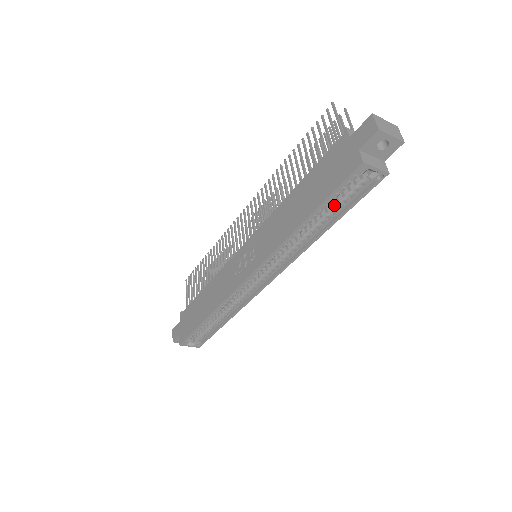
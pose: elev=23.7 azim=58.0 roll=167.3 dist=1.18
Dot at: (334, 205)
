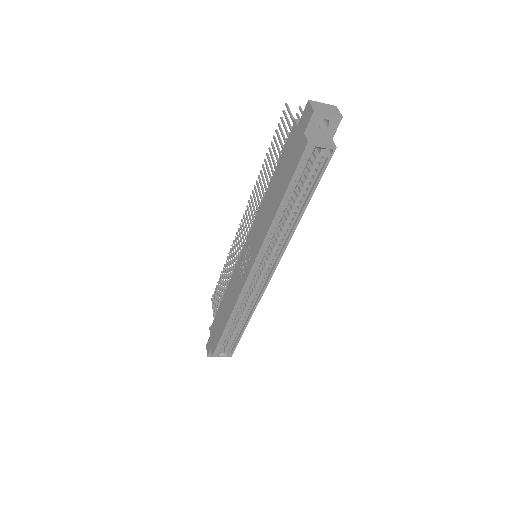
Dot at: (301, 189)
